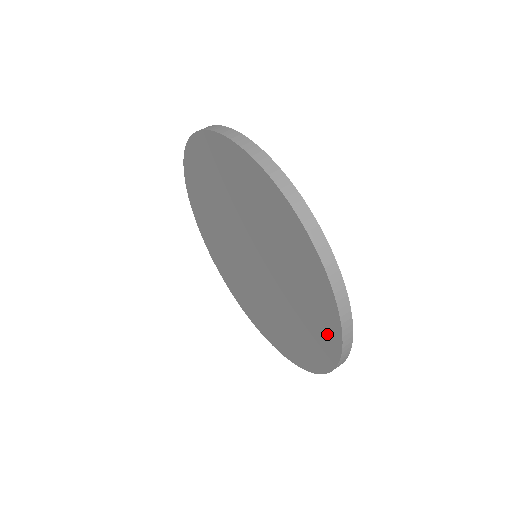
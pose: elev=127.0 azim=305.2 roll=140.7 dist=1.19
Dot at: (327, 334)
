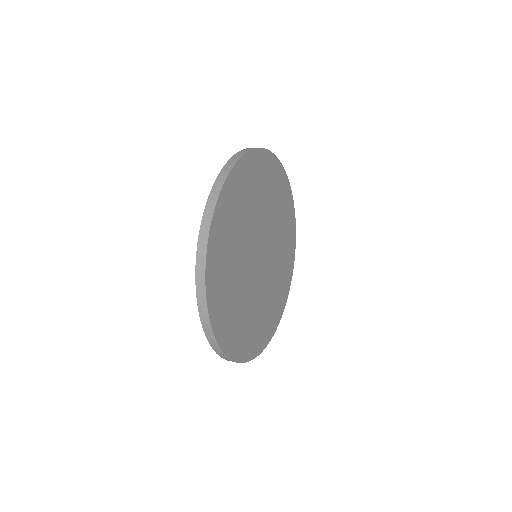
Dot at: occluded
